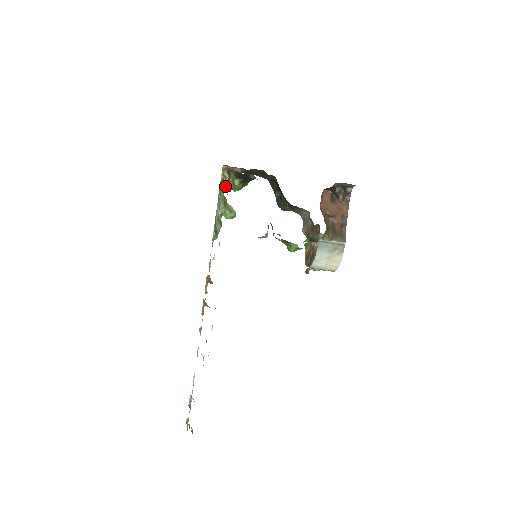
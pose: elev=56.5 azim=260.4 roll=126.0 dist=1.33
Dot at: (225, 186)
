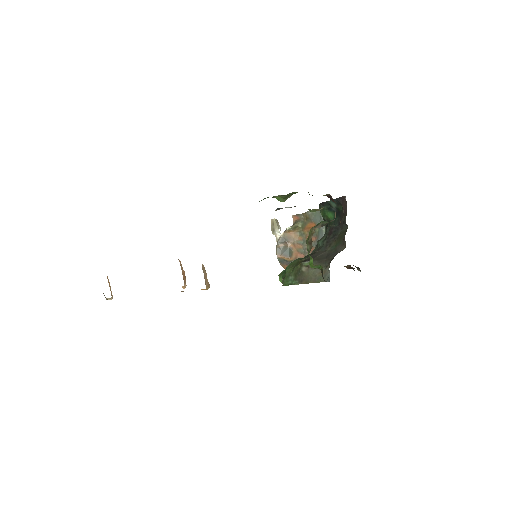
Dot at: occluded
